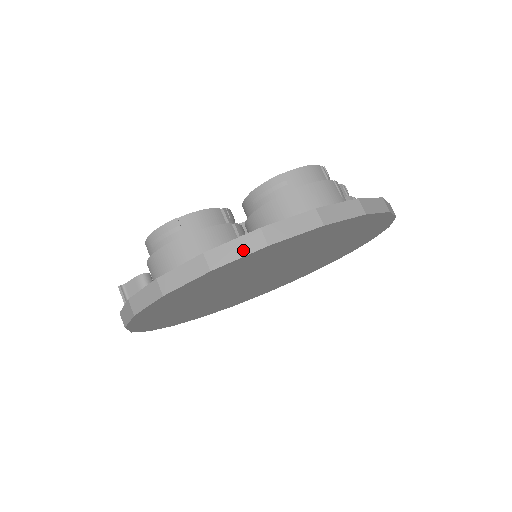
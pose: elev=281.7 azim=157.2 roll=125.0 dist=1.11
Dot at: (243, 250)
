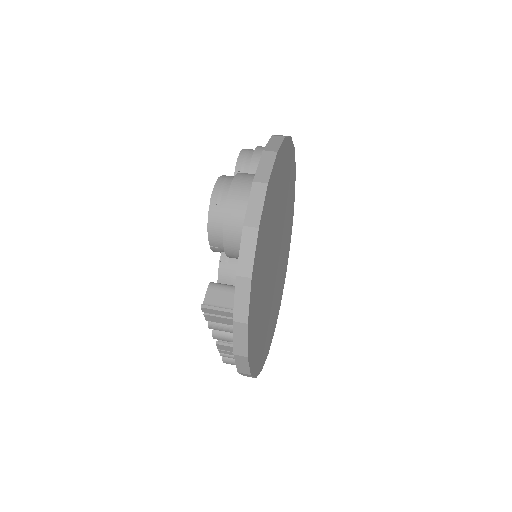
Dot at: (278, 142)
